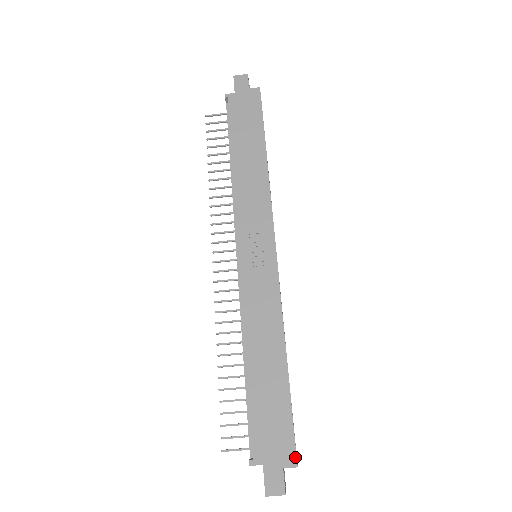
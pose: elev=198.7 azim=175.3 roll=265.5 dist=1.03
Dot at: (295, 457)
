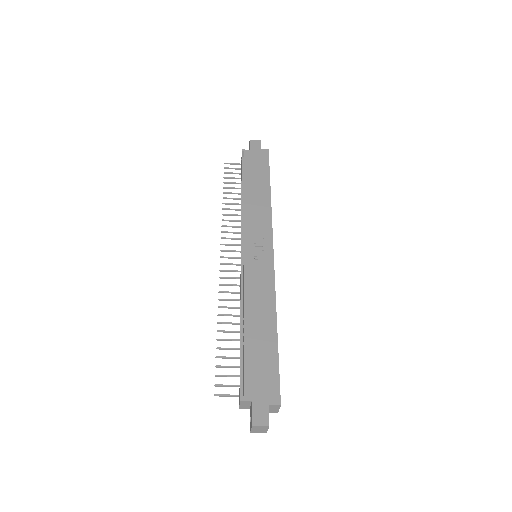
Dot at: (279, 397)
